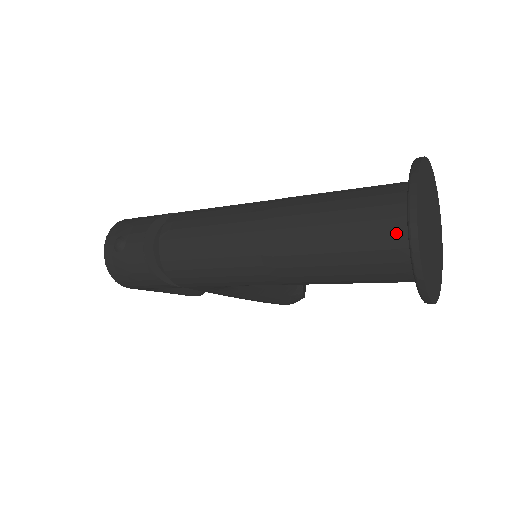
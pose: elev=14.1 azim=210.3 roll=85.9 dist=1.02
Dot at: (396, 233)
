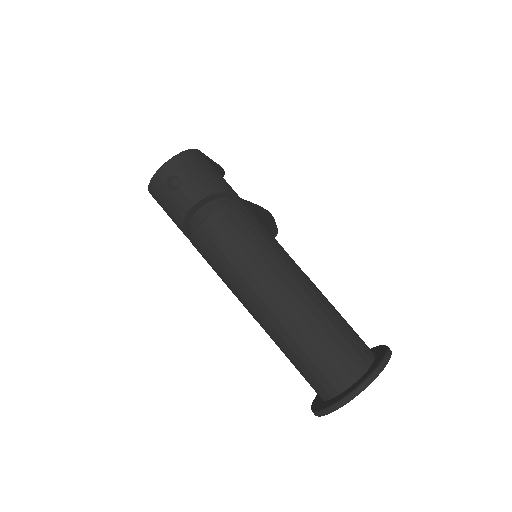
Dot at: (333, 386)
